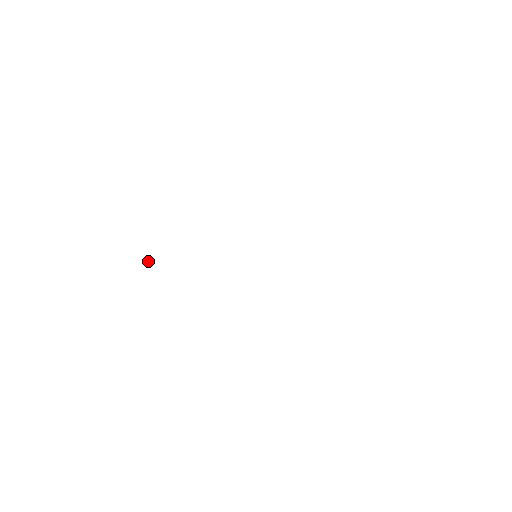
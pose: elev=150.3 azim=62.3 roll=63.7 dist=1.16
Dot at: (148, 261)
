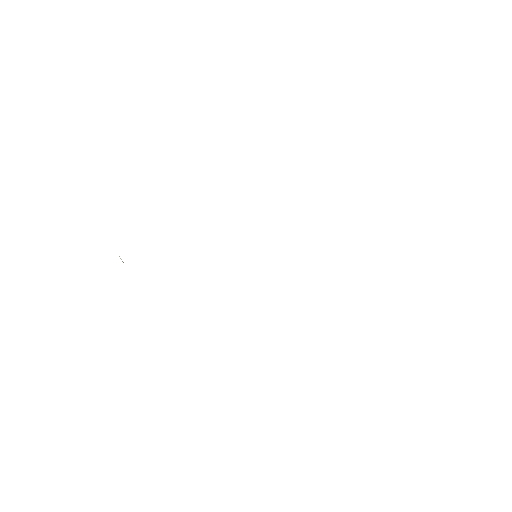
Dot at: (123, 262)
